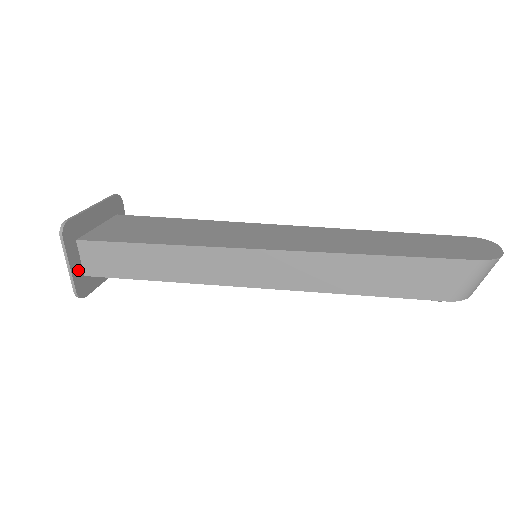
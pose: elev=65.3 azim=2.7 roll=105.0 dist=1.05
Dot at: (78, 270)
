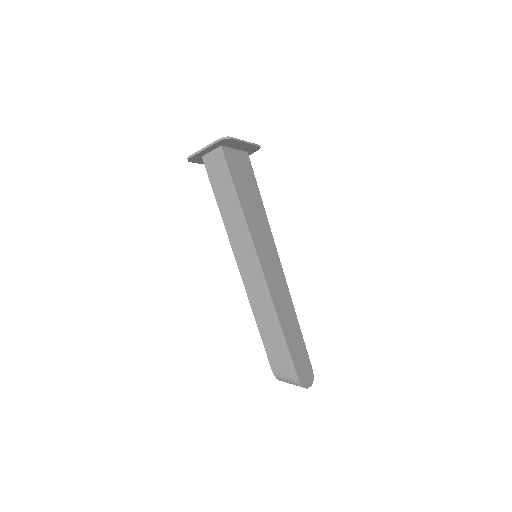
Dot at: (204, 153)
